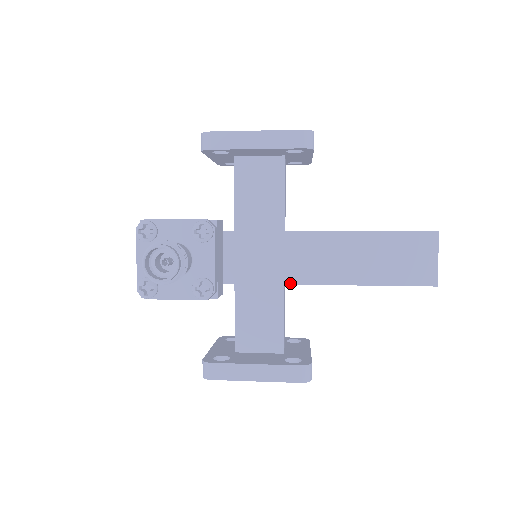
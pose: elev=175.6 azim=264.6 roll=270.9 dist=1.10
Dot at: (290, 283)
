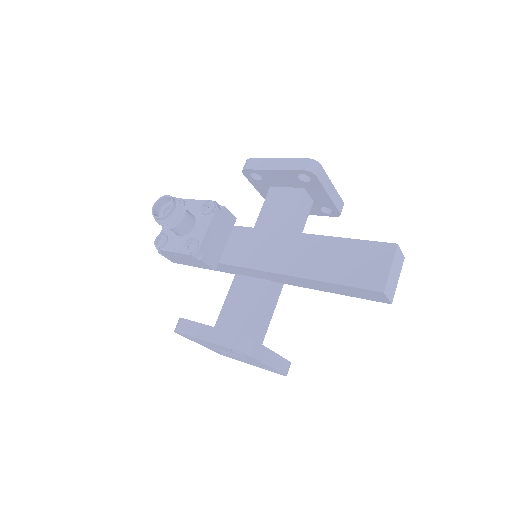
Dot at: (264, 270)
